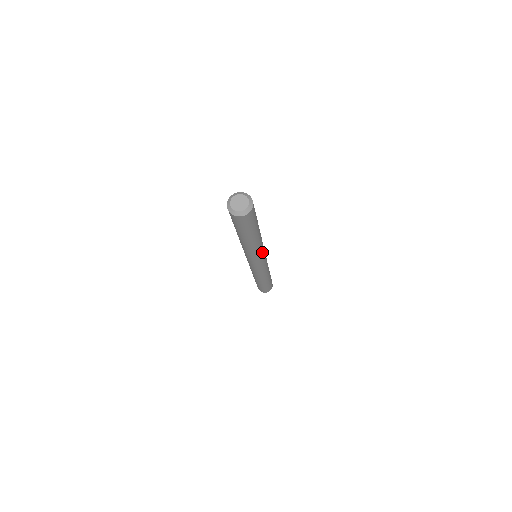
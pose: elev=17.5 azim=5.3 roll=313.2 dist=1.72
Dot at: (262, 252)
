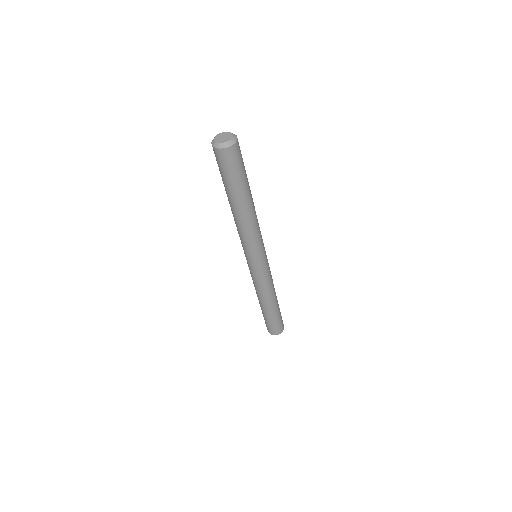
Dot at: (256, 243)
